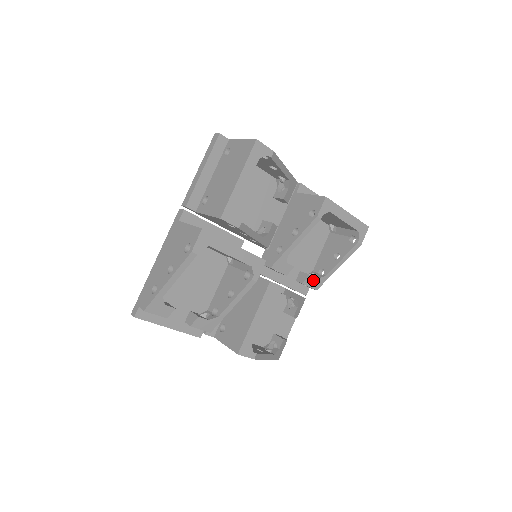
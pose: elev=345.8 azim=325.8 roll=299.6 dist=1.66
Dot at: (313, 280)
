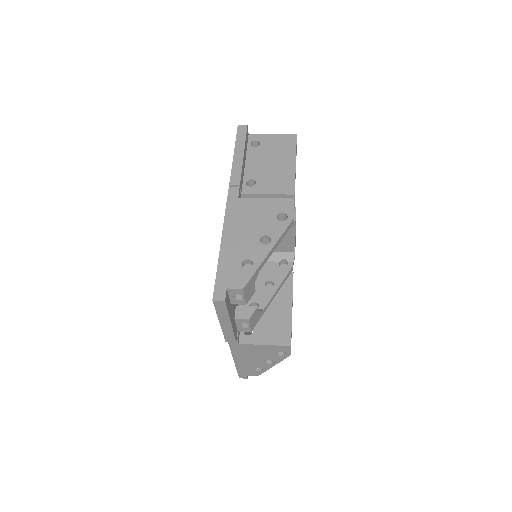
Dot at: occluded
